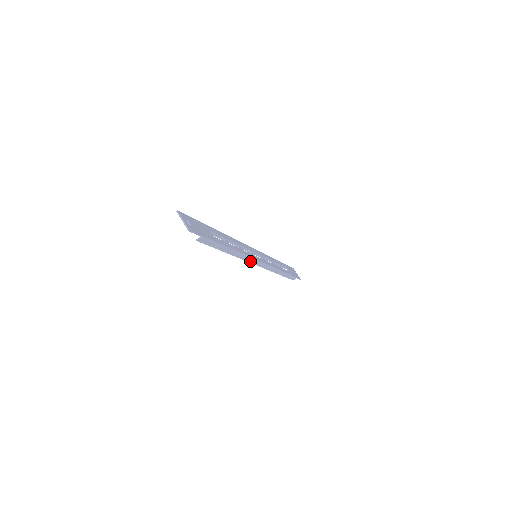
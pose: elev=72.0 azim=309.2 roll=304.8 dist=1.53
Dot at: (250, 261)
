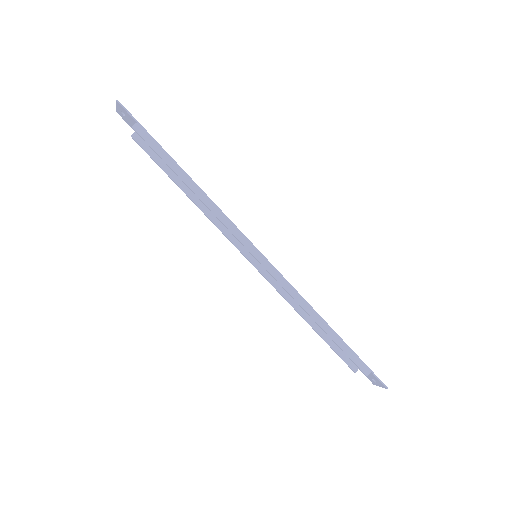
Dot at: (236, 235)
